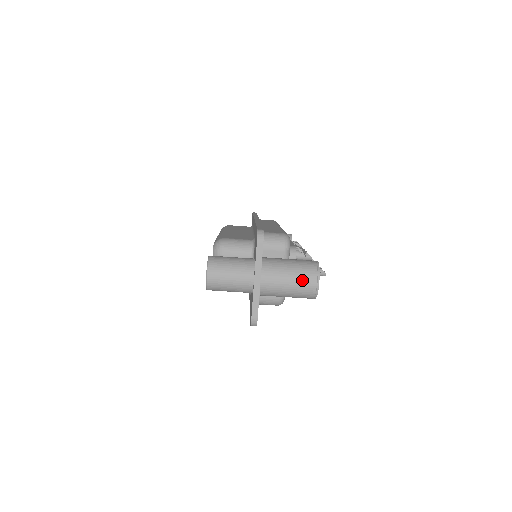
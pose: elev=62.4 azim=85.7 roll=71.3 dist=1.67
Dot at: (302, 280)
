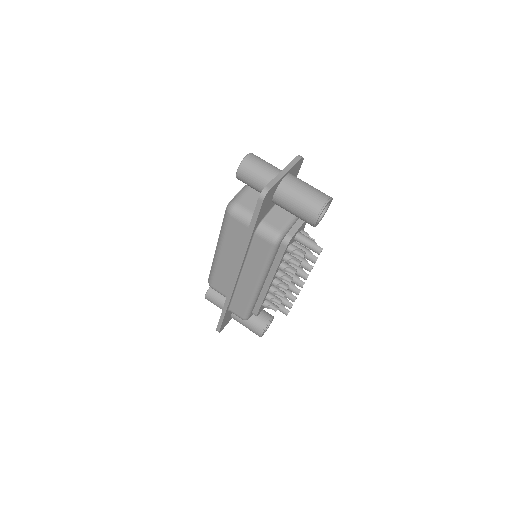
Dot at: (317, 192)
